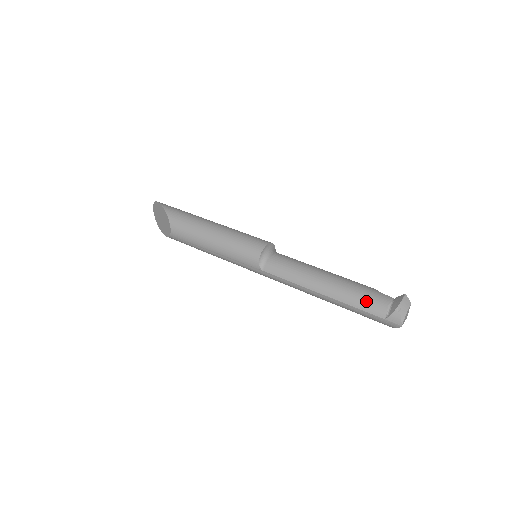
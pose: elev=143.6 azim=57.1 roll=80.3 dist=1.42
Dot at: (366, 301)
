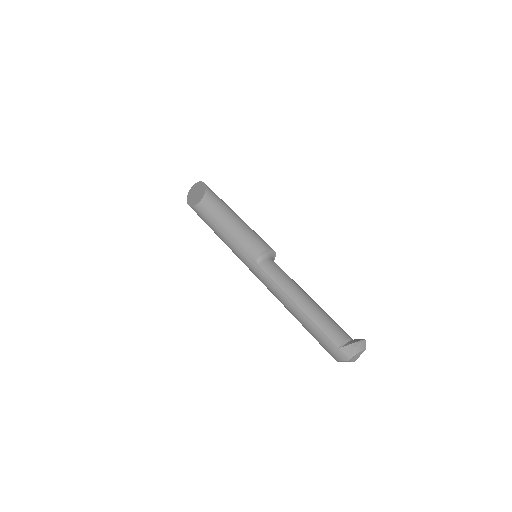
Dot at: (331, 327)
